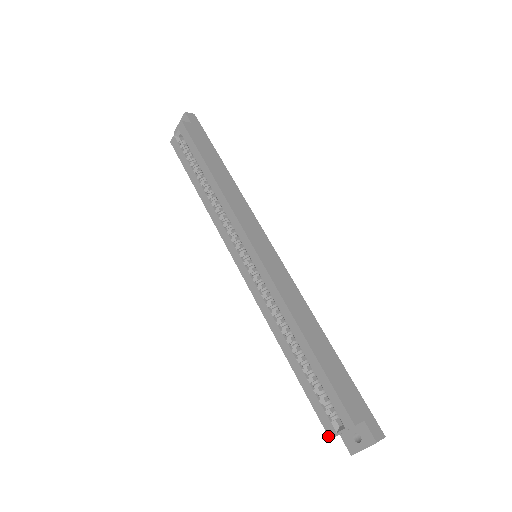
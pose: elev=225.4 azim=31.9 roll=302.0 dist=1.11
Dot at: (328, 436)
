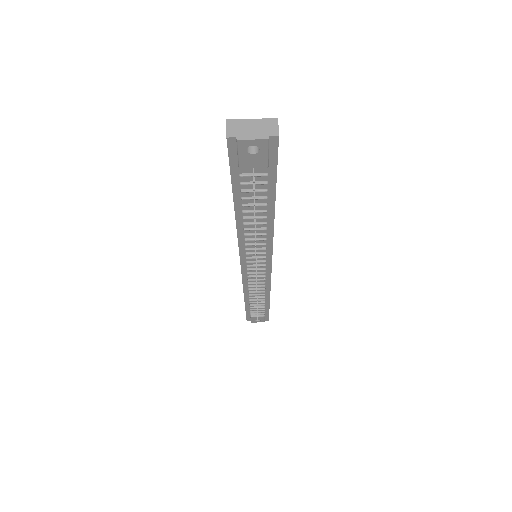
Dot at: occluded
